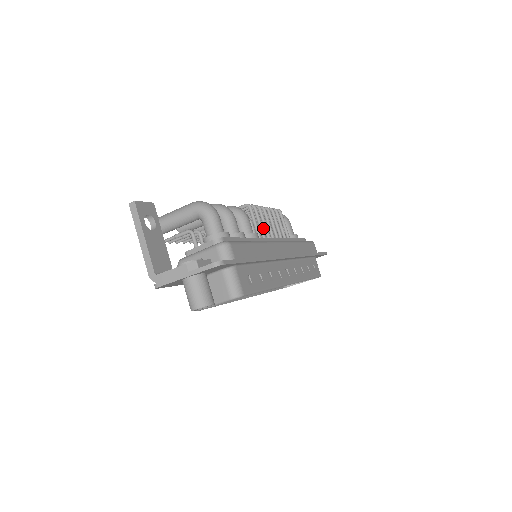
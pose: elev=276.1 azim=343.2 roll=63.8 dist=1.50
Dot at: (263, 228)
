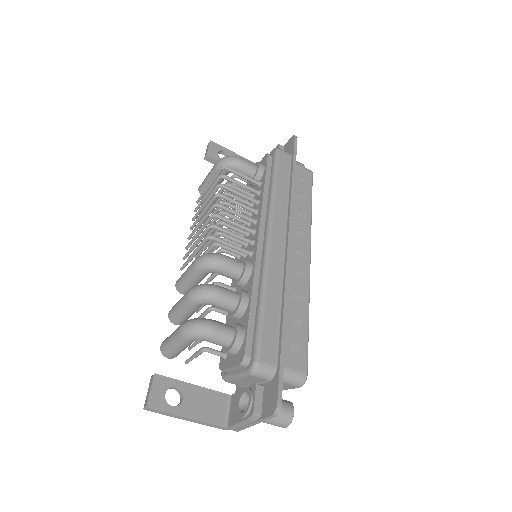
Dot at: occluded
